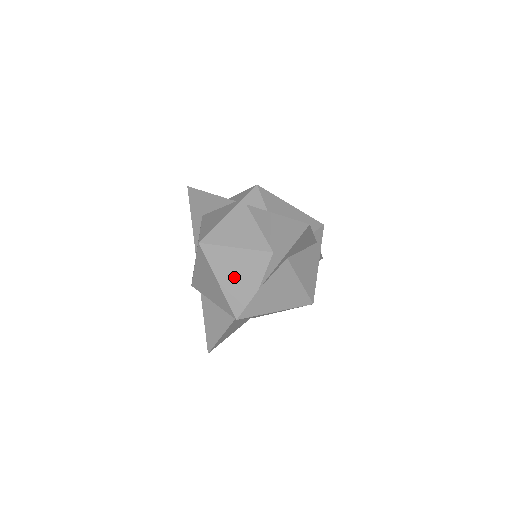
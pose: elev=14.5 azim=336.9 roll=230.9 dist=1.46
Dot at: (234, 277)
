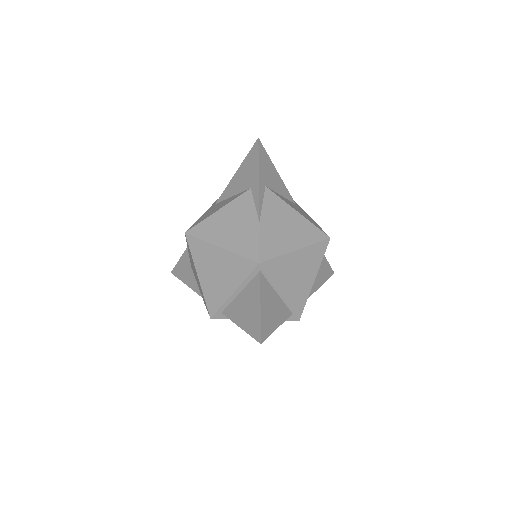
Dot at: (232, 231)
